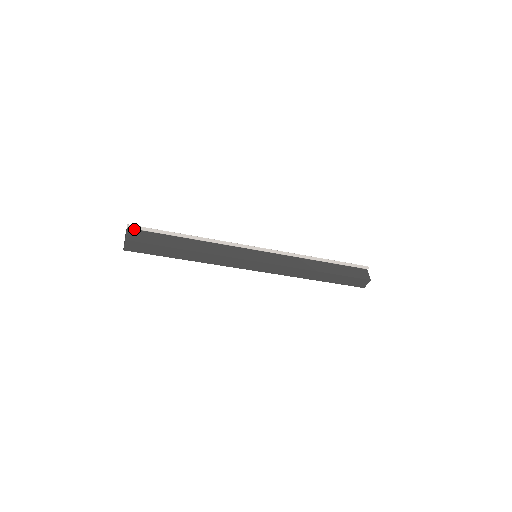
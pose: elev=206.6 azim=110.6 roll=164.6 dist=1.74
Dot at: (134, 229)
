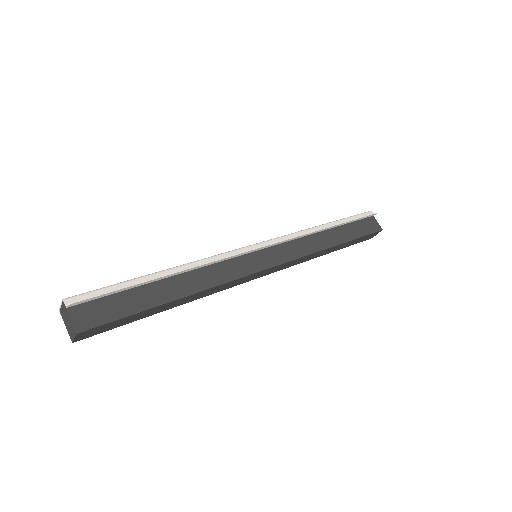
Dot at: (78, 303)
